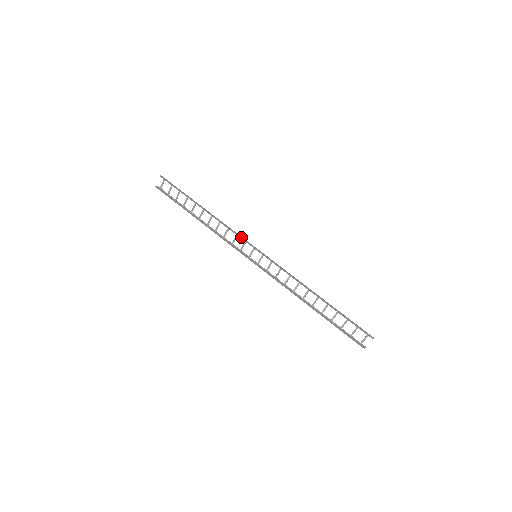
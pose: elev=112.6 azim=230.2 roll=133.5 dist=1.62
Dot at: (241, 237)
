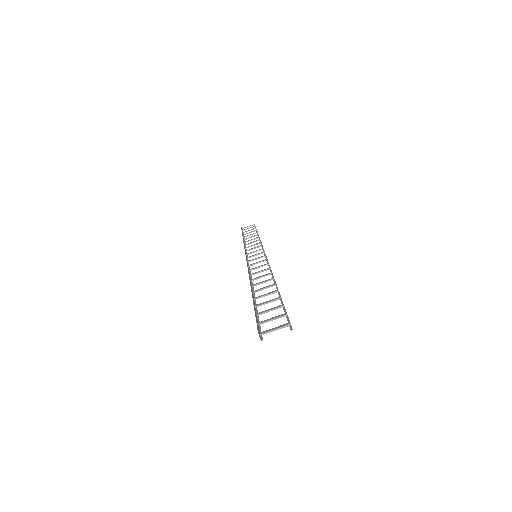
Dot at: occluded
